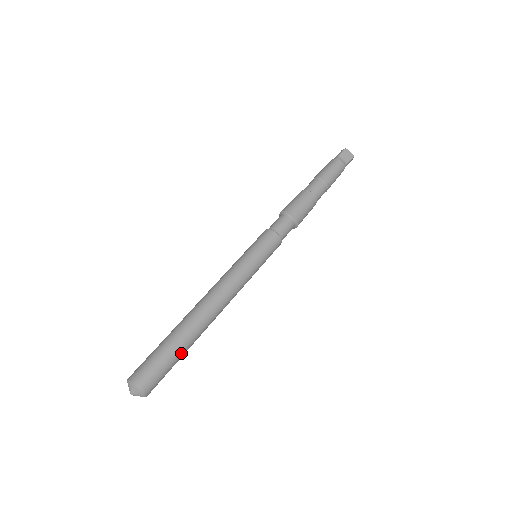
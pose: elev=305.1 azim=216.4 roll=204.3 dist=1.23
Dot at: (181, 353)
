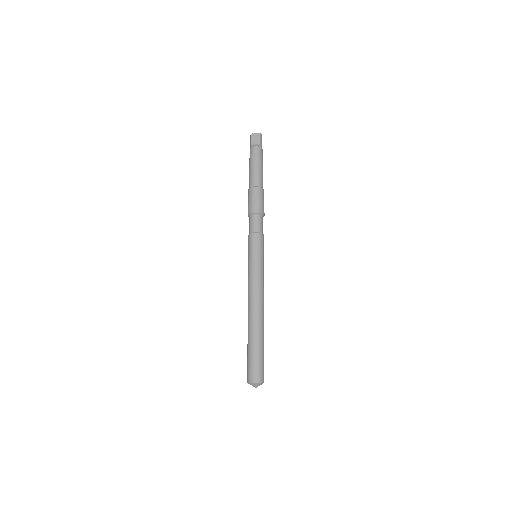
Dot at: (261, 347)
